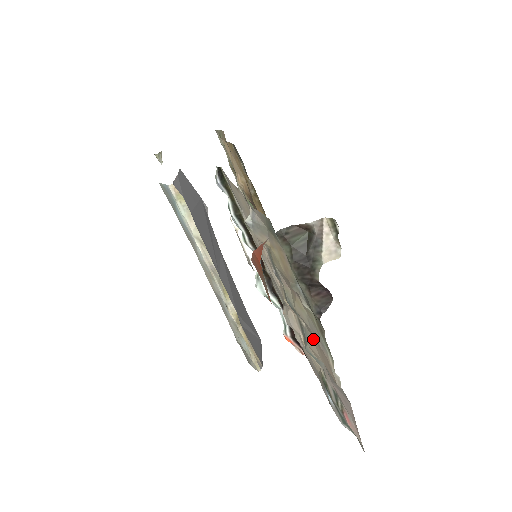
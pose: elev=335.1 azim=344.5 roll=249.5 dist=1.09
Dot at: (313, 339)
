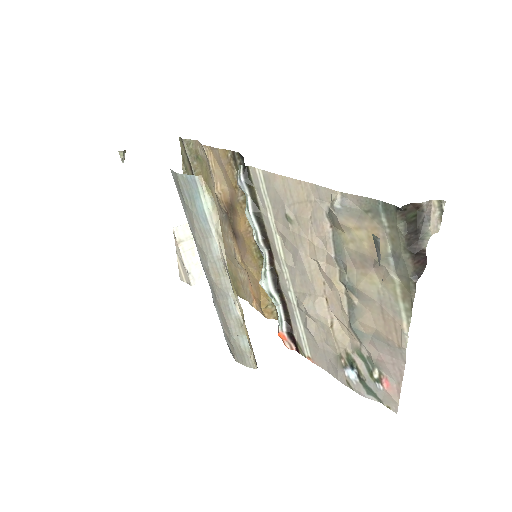
Dot at: (373, 312)
